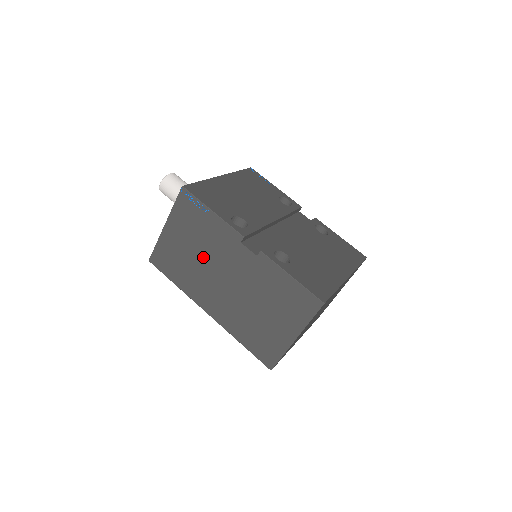
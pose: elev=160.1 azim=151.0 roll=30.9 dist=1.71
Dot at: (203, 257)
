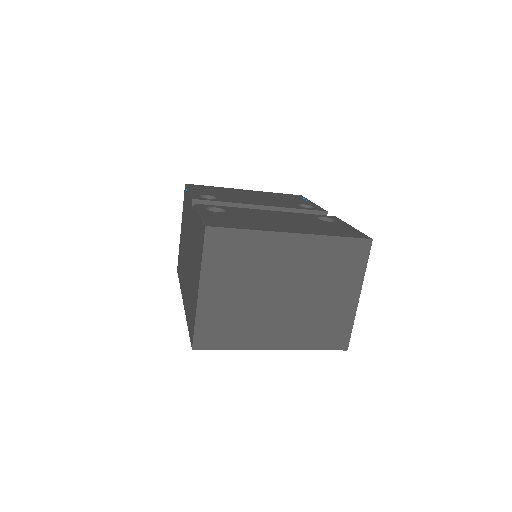
Dot at: (185, 241)
